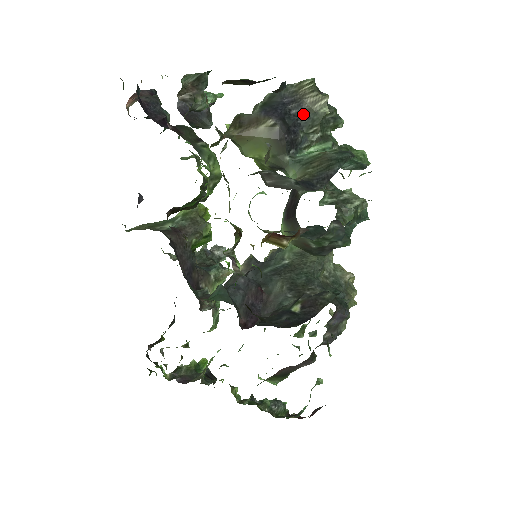
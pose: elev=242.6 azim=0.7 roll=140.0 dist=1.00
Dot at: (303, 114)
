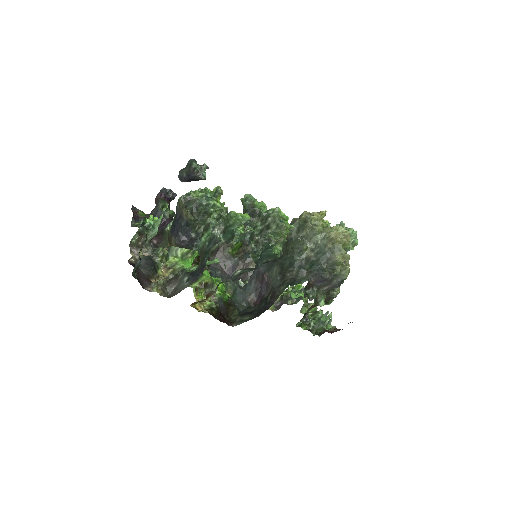
Dot at: (187, 223)
